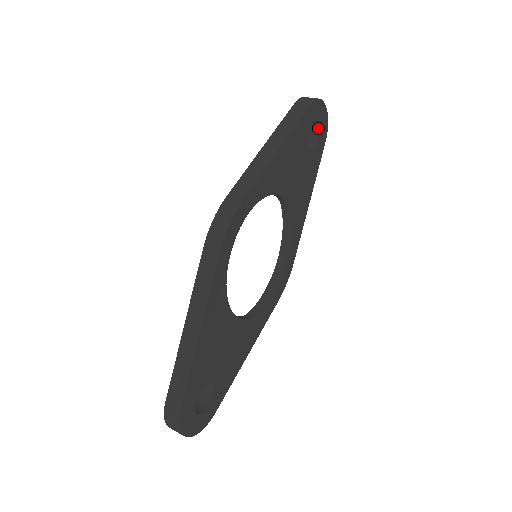
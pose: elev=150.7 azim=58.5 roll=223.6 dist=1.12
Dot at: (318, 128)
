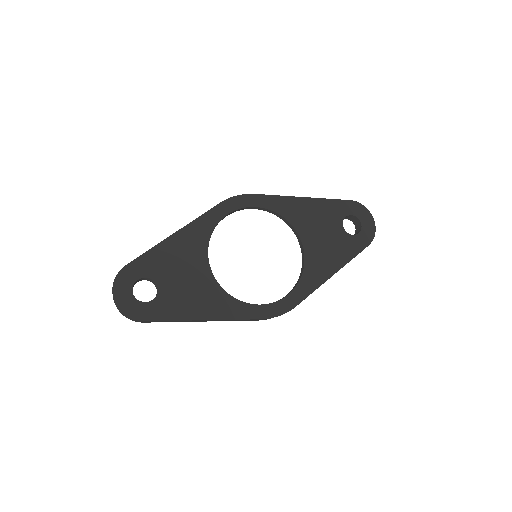
Dot at: (361, 227)
